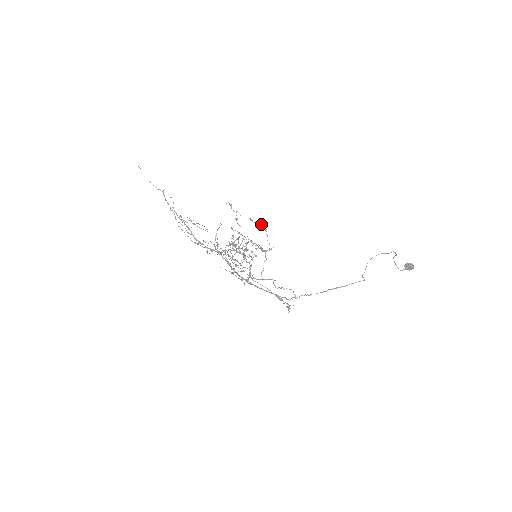
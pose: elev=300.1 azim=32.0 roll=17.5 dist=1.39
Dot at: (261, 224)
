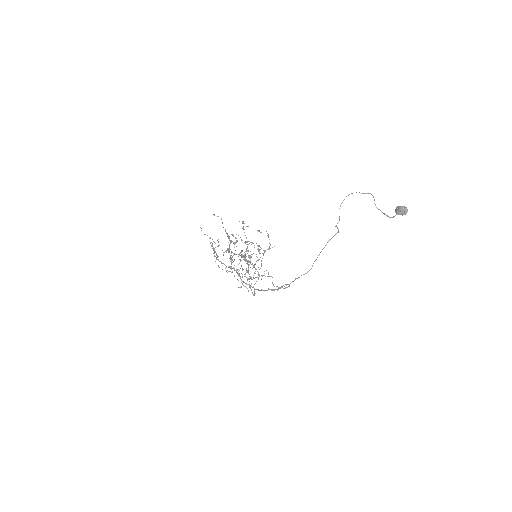
Dot at: occluded
